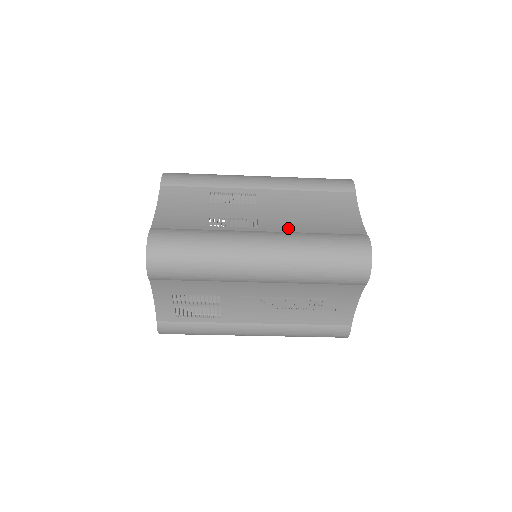
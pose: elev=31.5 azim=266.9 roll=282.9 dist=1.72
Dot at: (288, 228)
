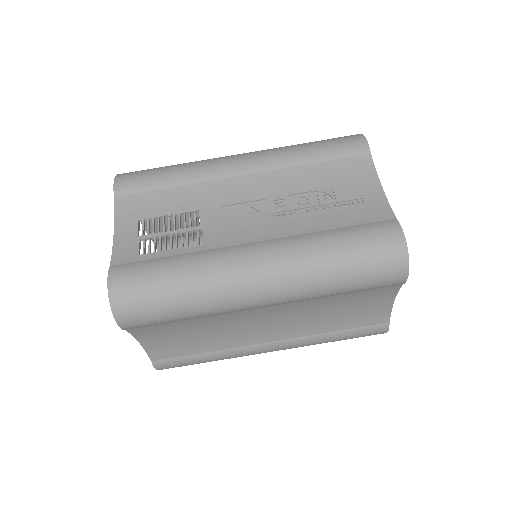
Dot at: occluded
